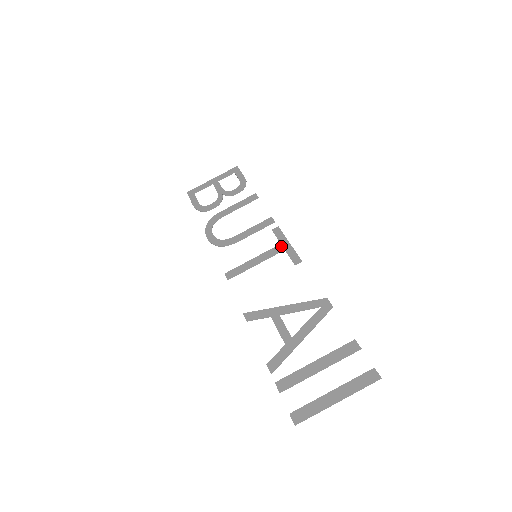
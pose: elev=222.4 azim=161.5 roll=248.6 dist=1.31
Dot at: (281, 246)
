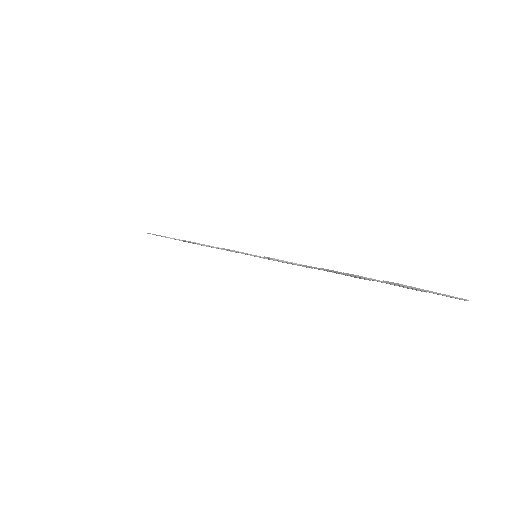
Dot at: occluded
